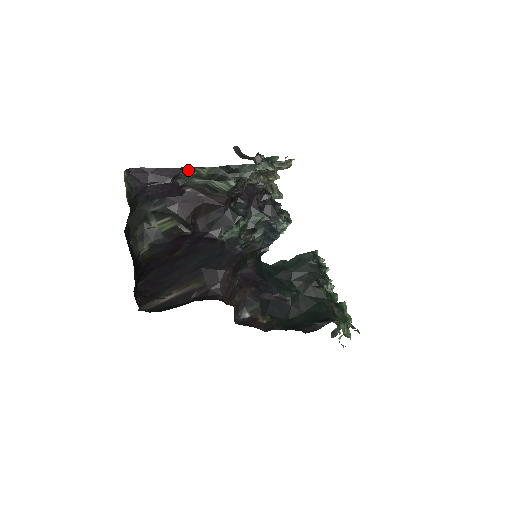
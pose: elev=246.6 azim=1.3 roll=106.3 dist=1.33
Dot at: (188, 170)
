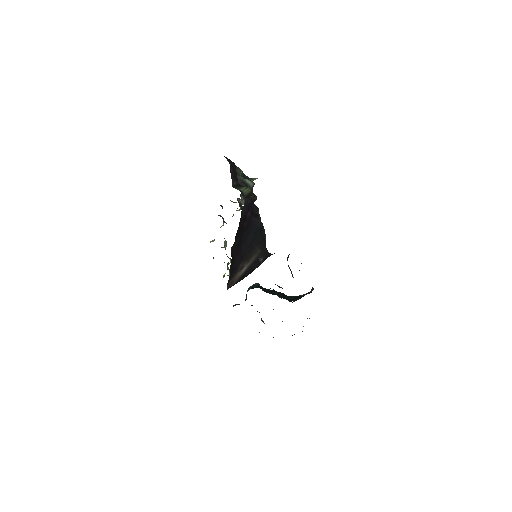
Dot at: (236, 168)
